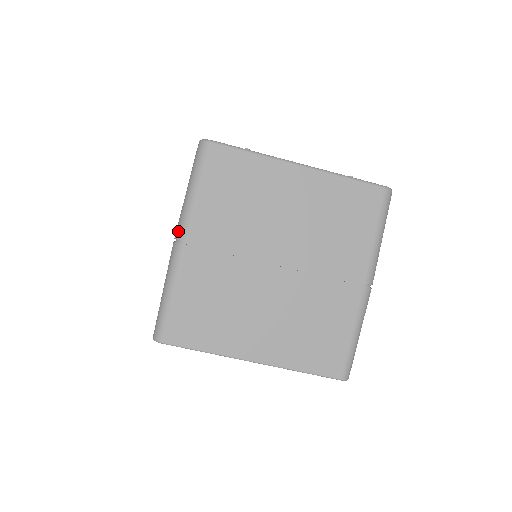
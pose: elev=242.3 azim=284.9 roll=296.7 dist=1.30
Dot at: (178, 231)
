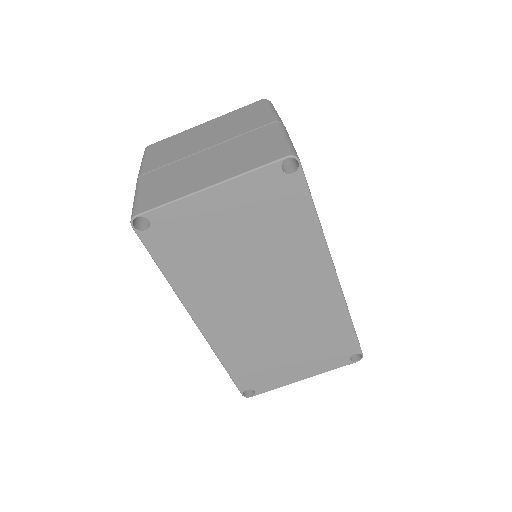
Dot at: (137, 178)
